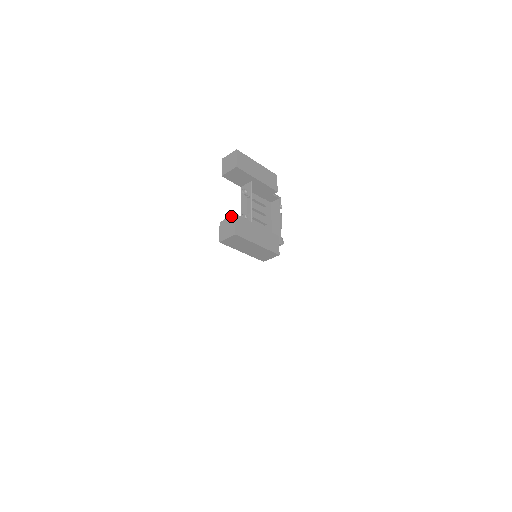
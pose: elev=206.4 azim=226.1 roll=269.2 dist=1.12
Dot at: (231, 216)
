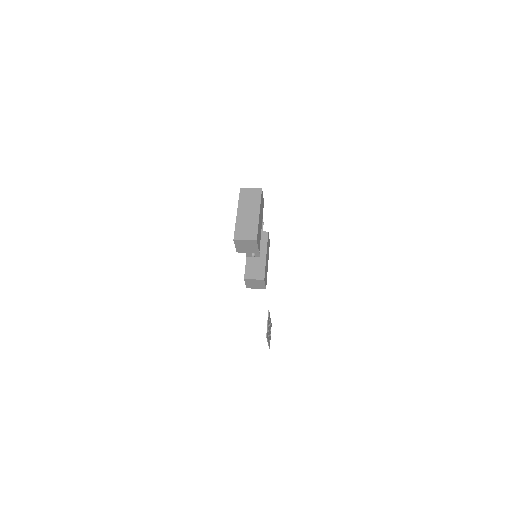
Dot at: (259, 280)
